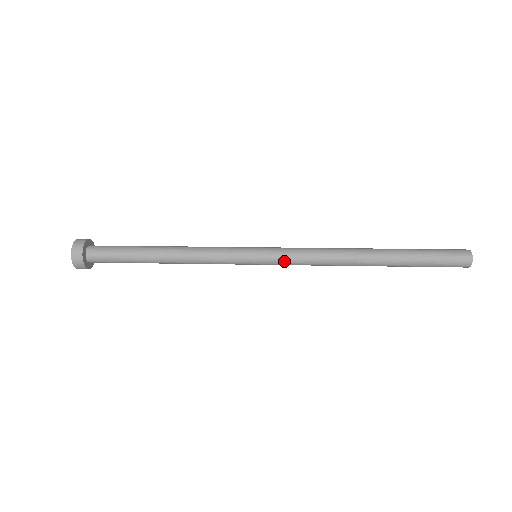
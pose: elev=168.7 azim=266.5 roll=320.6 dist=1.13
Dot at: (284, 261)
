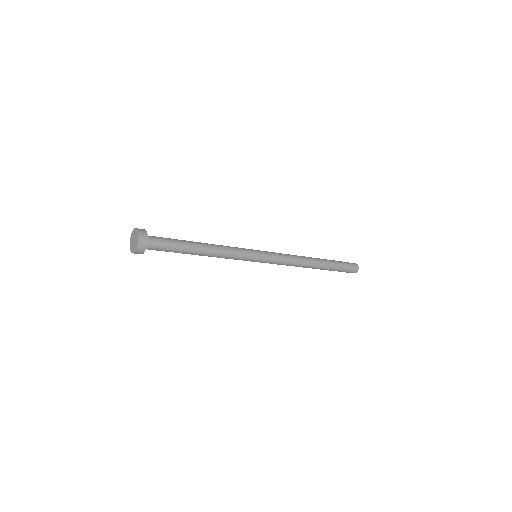
Dot at: (272, 263)
